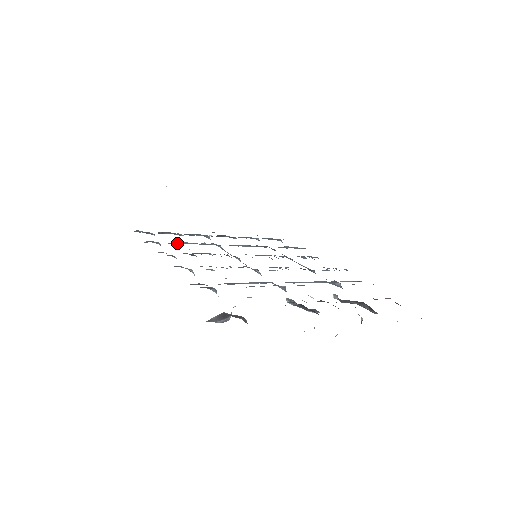
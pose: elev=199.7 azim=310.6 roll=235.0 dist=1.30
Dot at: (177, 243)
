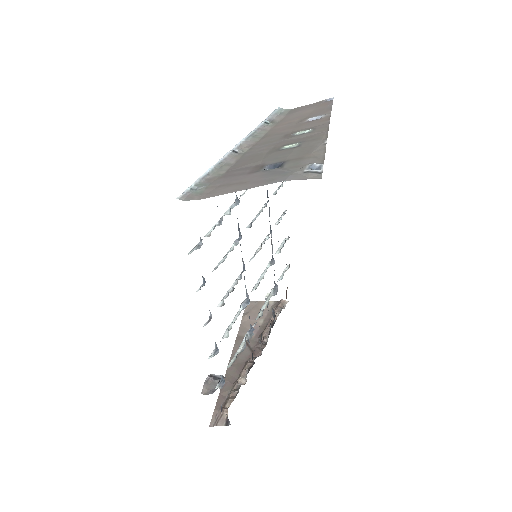
Dot at: occluded
